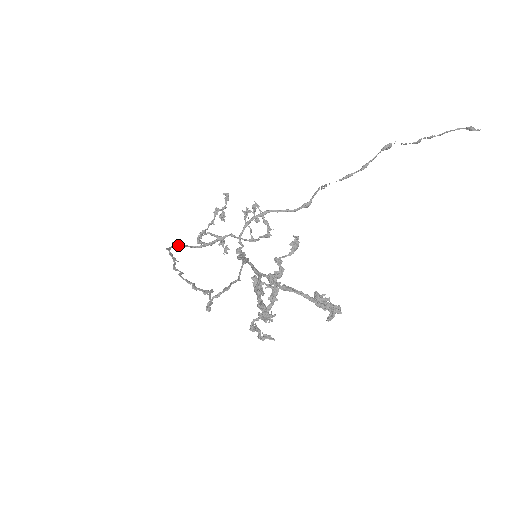
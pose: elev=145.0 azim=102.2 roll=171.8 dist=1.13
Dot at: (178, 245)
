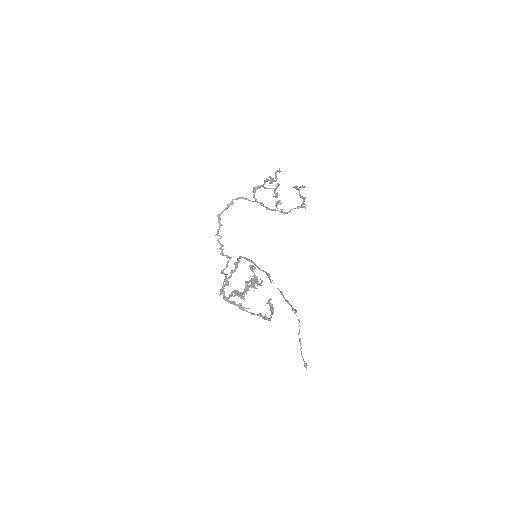
Dot at: occluded
